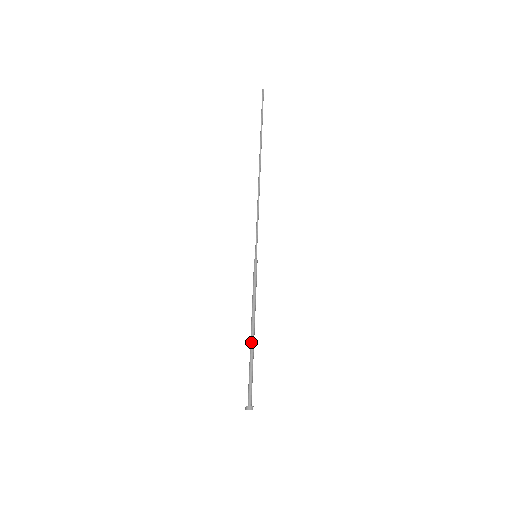
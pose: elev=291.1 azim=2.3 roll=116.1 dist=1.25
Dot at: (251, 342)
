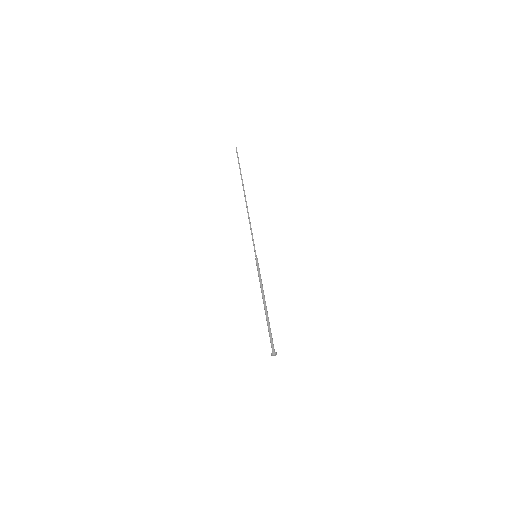
Dot at: (265, 312)
